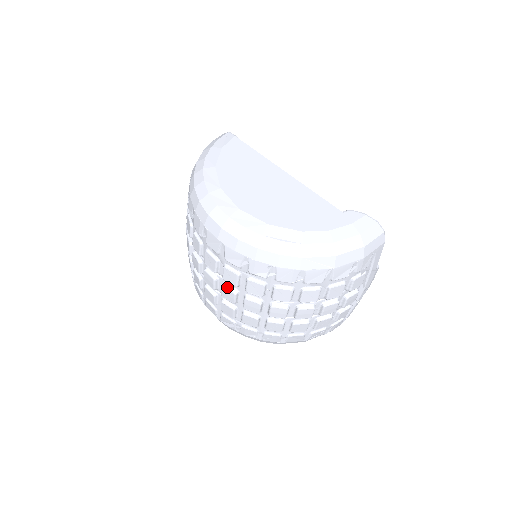
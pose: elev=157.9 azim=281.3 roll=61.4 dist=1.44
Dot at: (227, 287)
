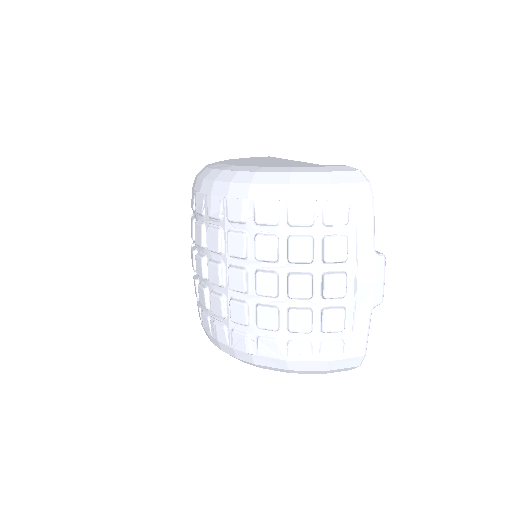
Dot at: (199, 254)
